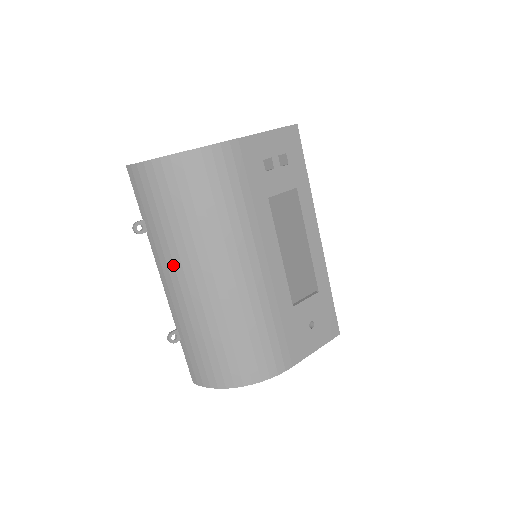
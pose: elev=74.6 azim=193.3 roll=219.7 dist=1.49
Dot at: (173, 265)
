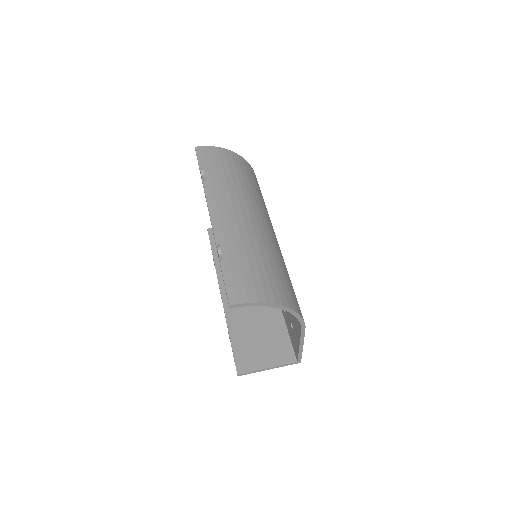
Dot at: (231, 201)
